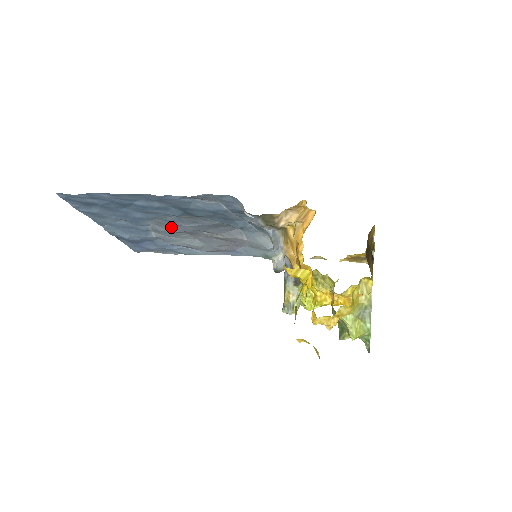
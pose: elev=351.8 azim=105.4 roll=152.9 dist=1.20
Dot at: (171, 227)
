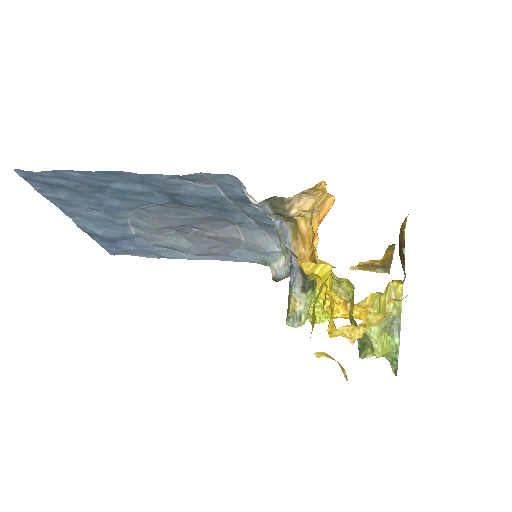
Dot at: (154, 221)
